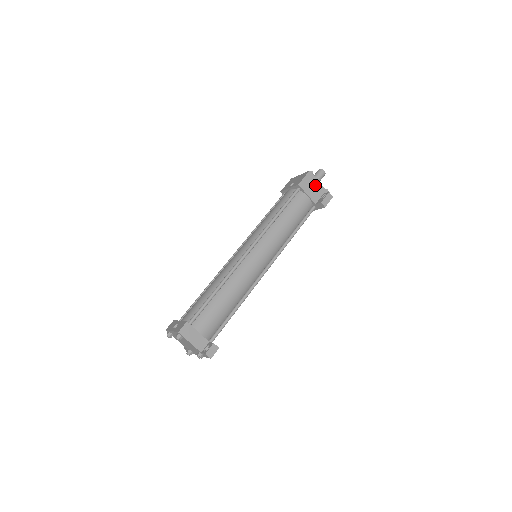
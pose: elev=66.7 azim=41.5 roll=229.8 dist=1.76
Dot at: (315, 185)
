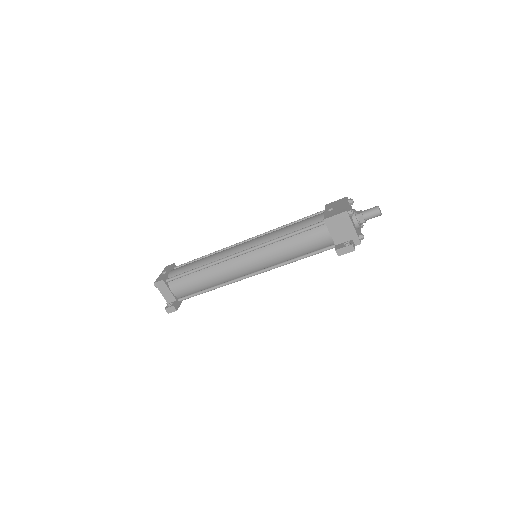
Dot at: (346, 227)
